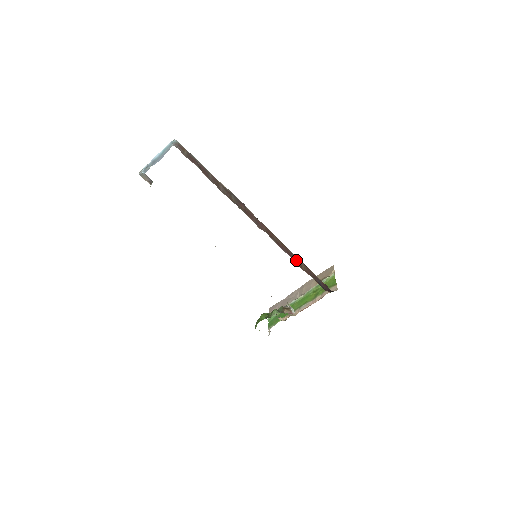
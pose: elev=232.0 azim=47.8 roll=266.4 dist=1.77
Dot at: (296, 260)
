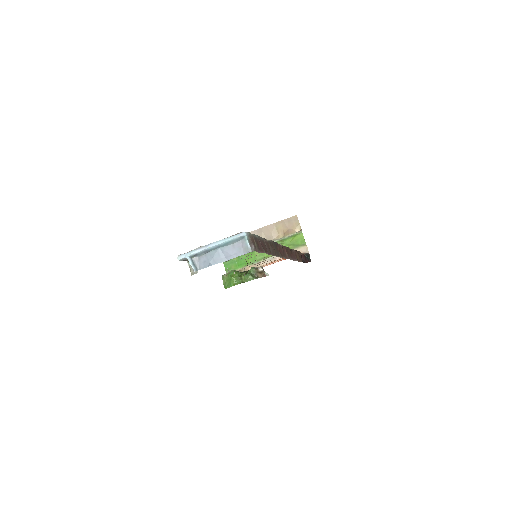
Dot at: (296, 256)
